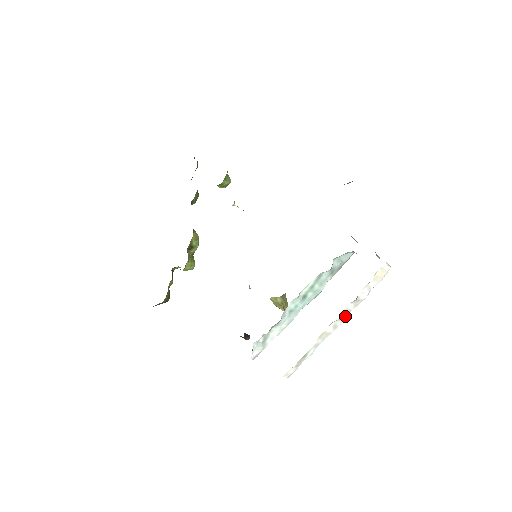
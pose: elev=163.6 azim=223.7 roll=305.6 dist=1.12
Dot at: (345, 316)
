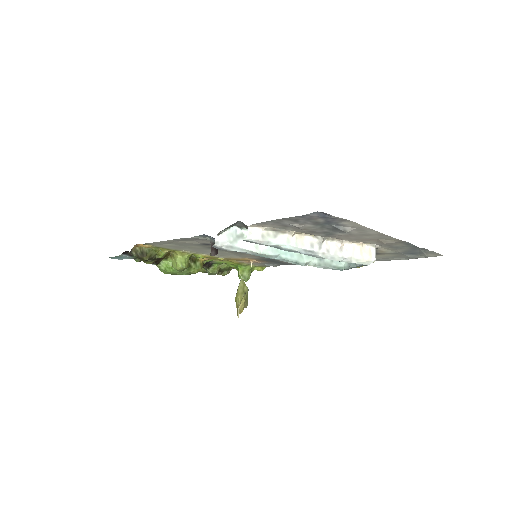
Dot at: (323, 251)
